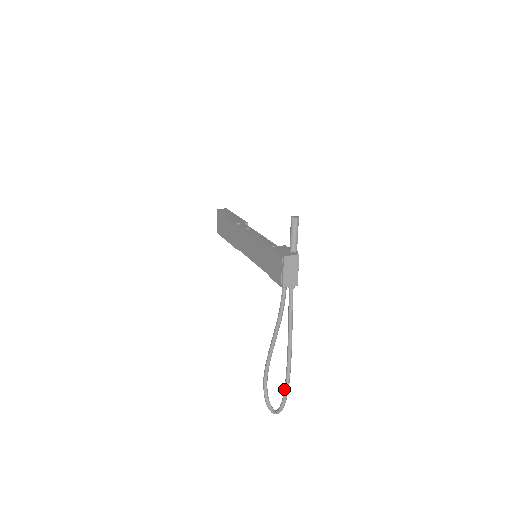
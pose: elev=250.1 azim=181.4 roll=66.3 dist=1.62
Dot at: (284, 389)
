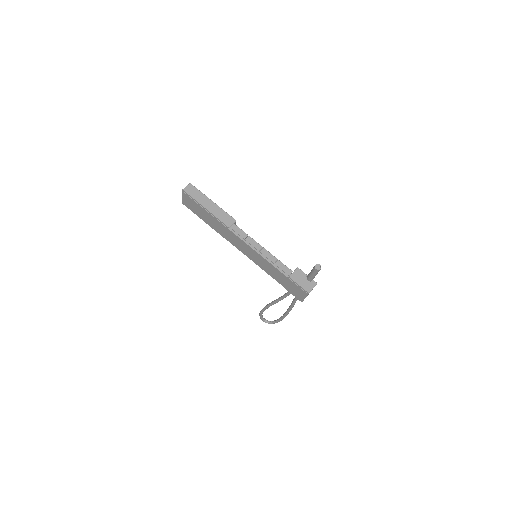
Dot at: (281, 319)
